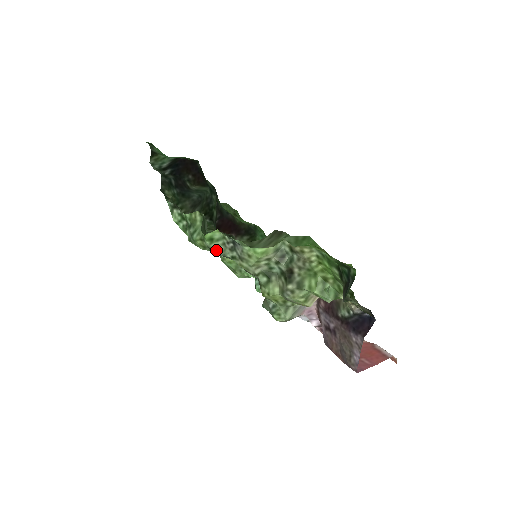
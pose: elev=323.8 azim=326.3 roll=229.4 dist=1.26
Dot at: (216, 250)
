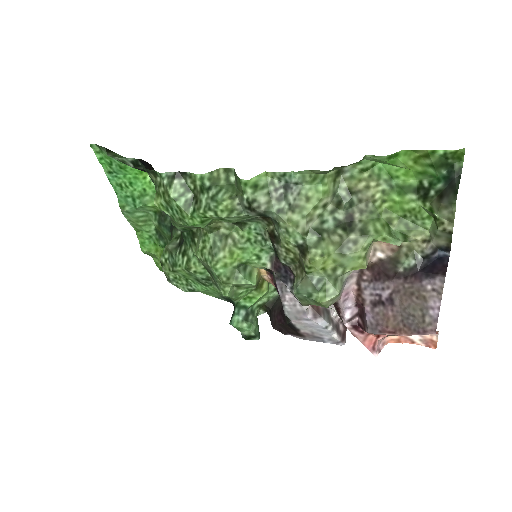
Dot at: (259, 202)
